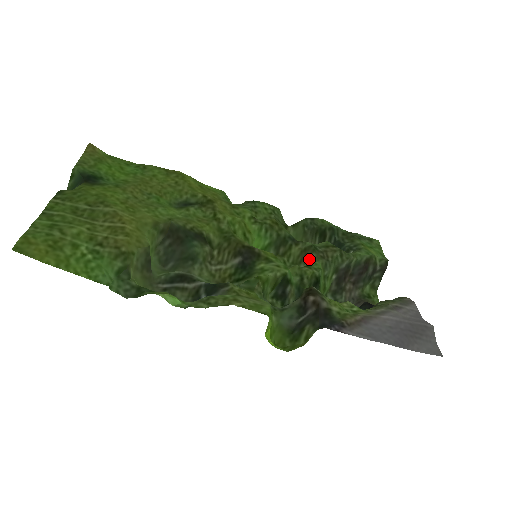
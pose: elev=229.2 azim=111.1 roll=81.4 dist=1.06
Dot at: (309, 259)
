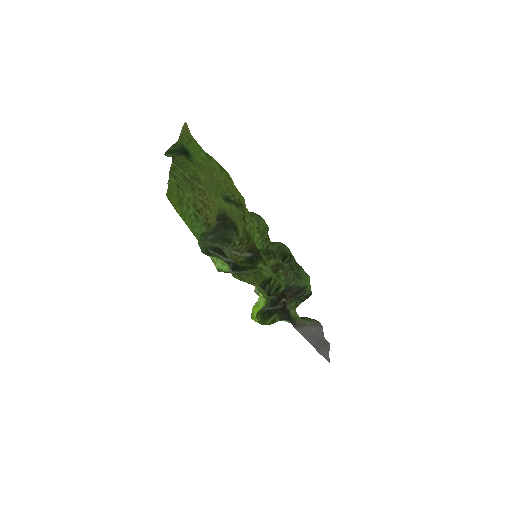
Dot at: (278, 271)
